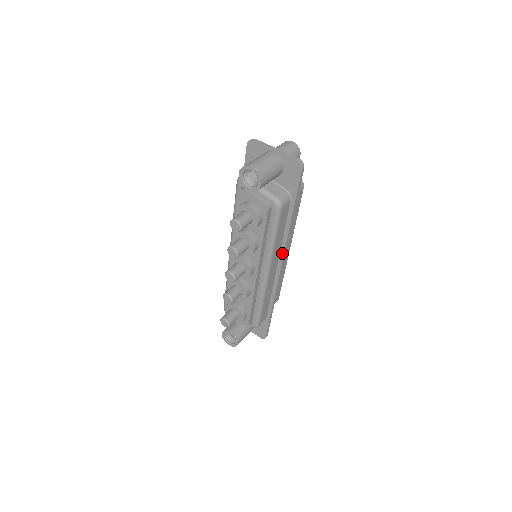
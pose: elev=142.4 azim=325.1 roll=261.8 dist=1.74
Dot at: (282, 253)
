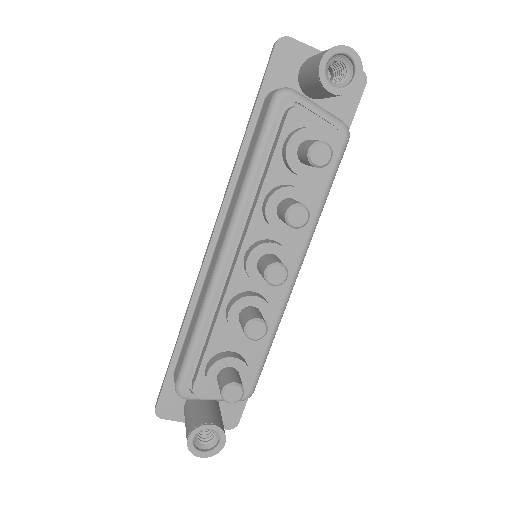
Dot at: occluded
